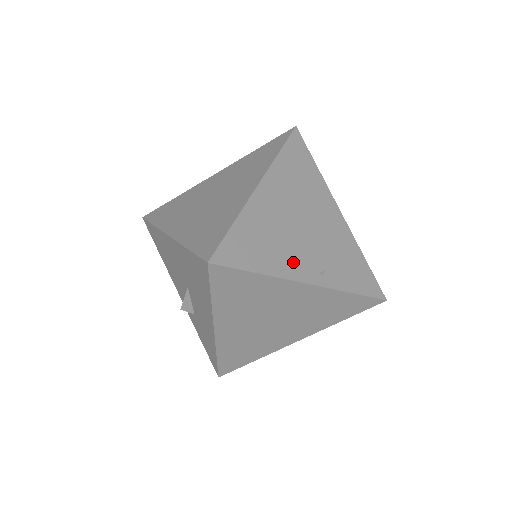
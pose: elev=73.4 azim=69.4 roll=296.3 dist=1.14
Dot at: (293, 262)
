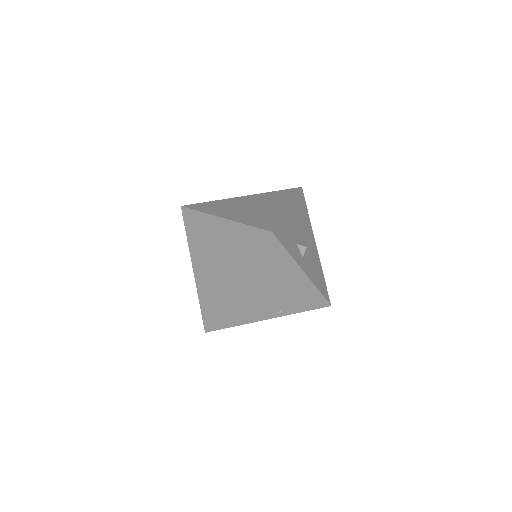
Dot at: (259, 314)
